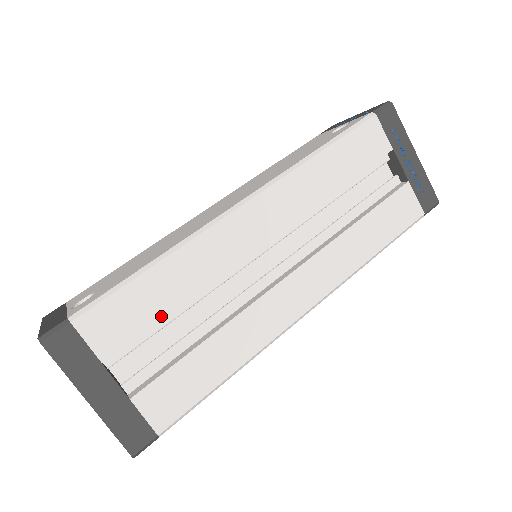
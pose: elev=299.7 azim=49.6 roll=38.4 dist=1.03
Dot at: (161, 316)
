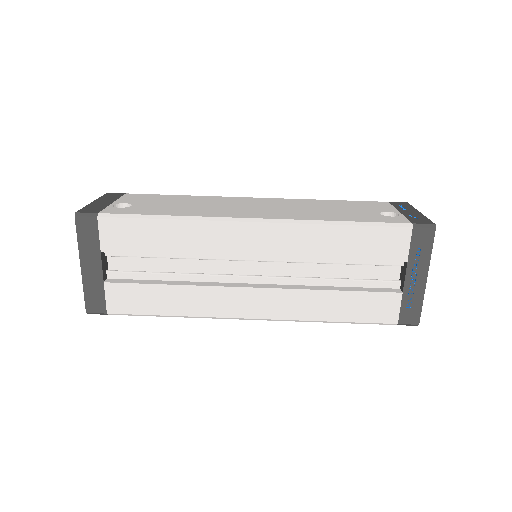
Dot at: (151, 251)
